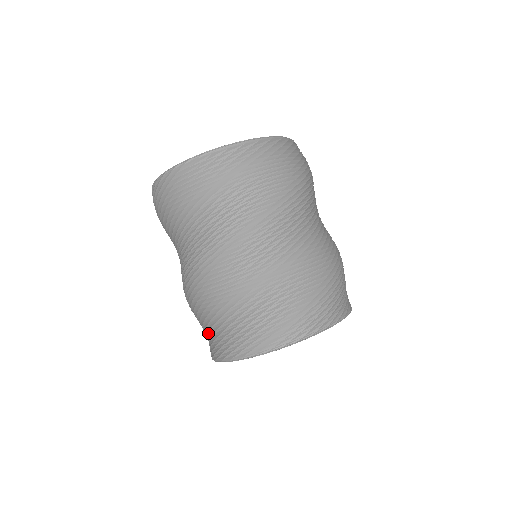
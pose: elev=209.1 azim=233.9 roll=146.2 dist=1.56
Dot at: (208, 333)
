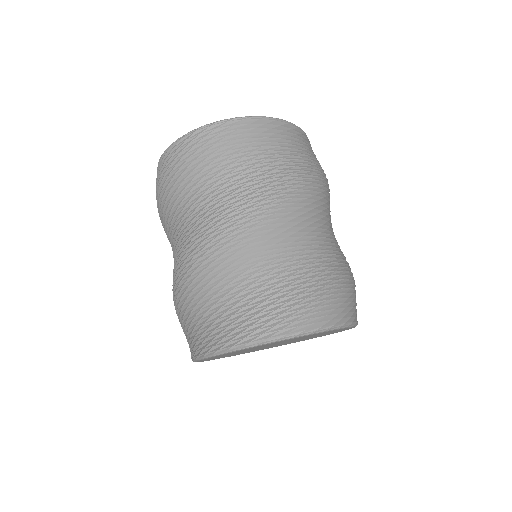
Dot at: (207, 320)
